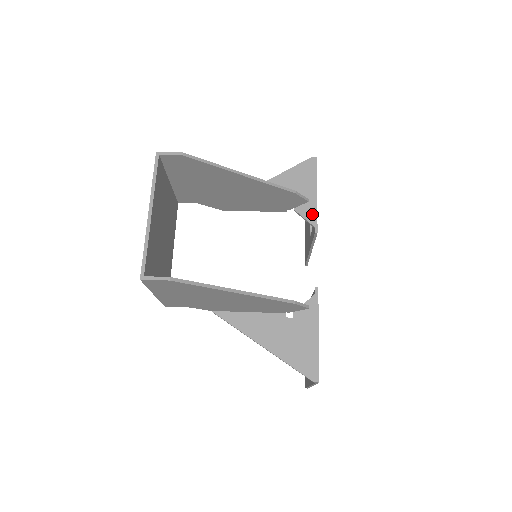
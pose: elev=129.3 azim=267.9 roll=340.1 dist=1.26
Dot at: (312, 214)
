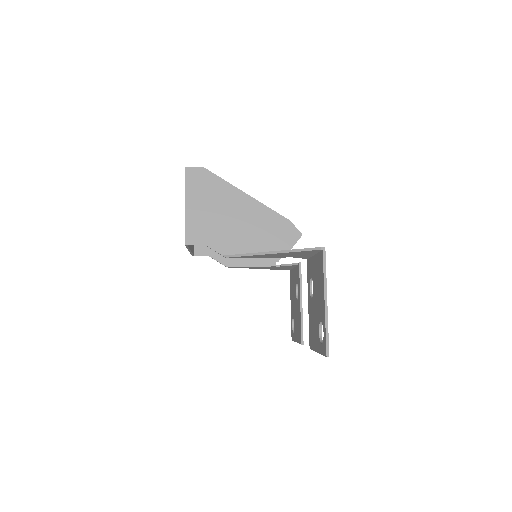
Dot at: occluded
